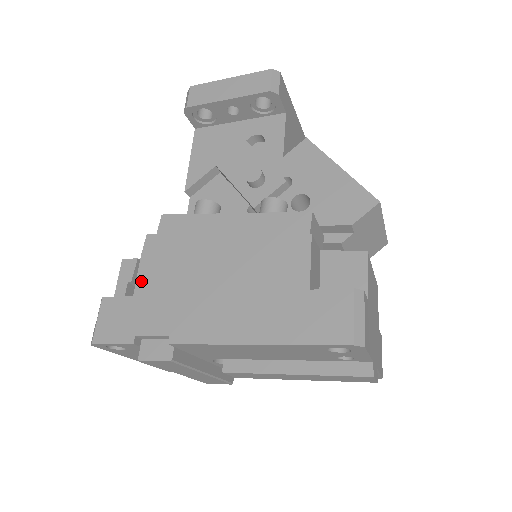
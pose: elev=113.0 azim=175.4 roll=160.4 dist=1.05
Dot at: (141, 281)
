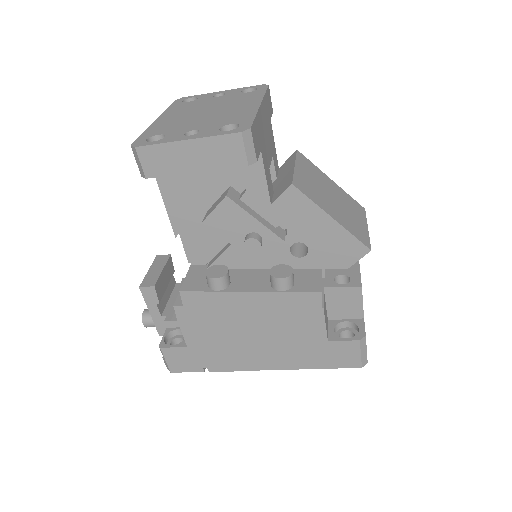
Dot at: (188, 338)
